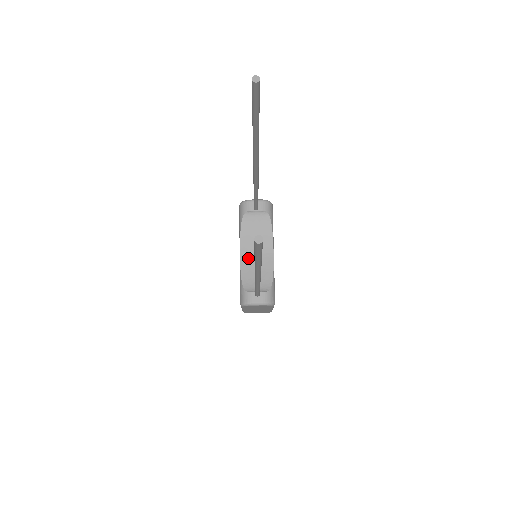
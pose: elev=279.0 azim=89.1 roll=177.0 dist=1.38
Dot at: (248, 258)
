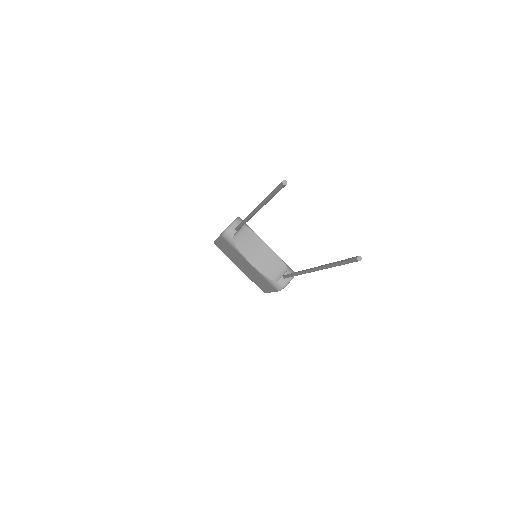
Dot at: (257, 262)
